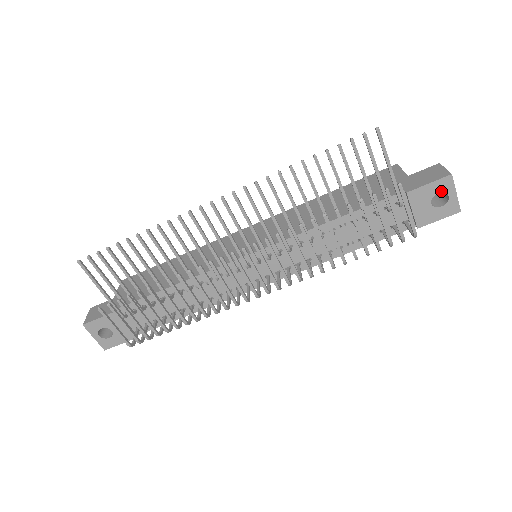
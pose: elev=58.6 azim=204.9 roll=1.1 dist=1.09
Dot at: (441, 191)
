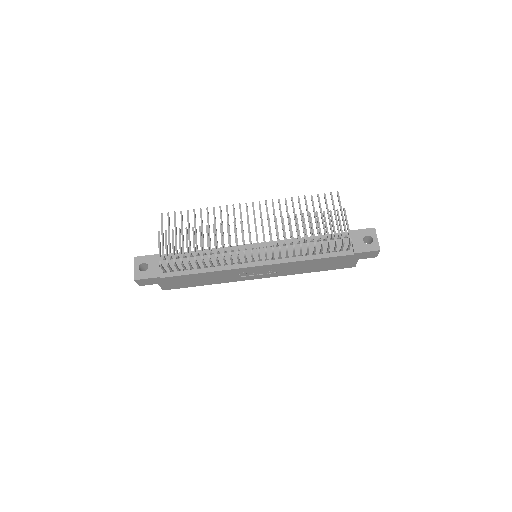
Dot at: (369, 235)
